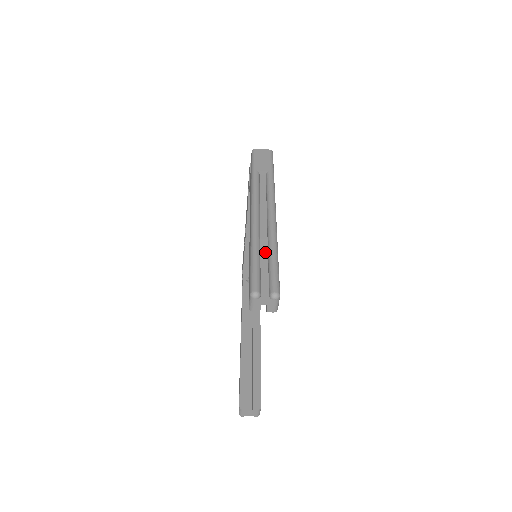
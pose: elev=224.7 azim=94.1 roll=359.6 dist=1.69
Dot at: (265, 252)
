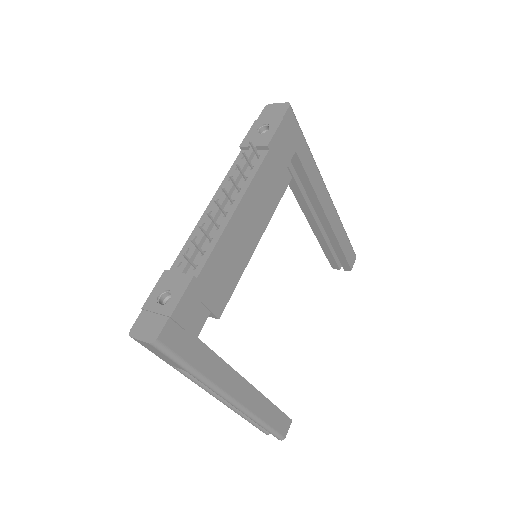
Dot at: occluded
